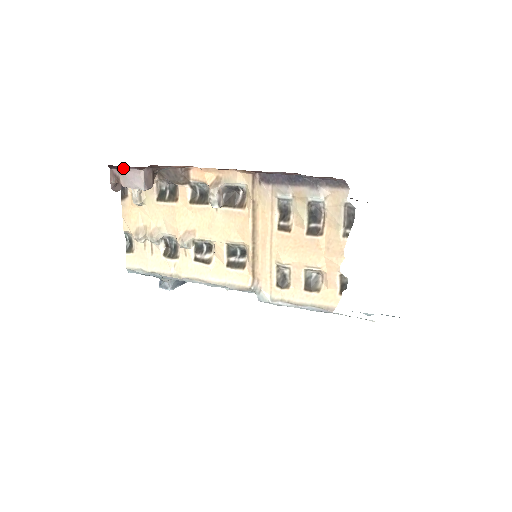
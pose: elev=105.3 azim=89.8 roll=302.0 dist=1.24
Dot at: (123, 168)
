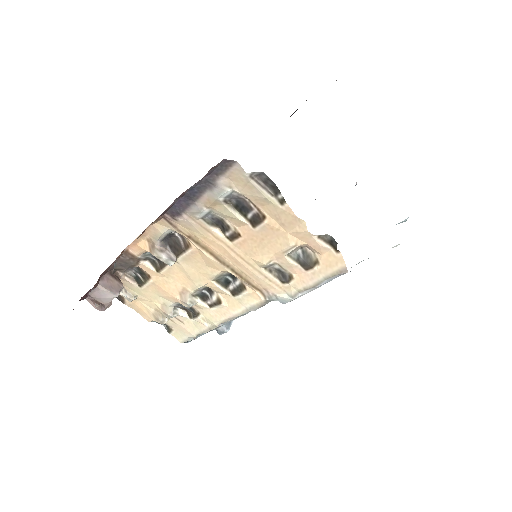
Dot at: (89, 293)
